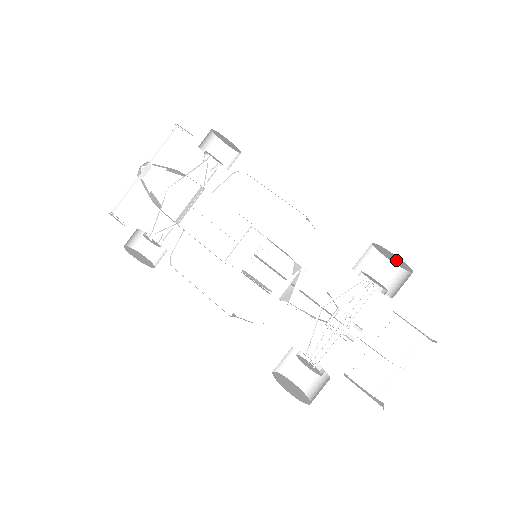
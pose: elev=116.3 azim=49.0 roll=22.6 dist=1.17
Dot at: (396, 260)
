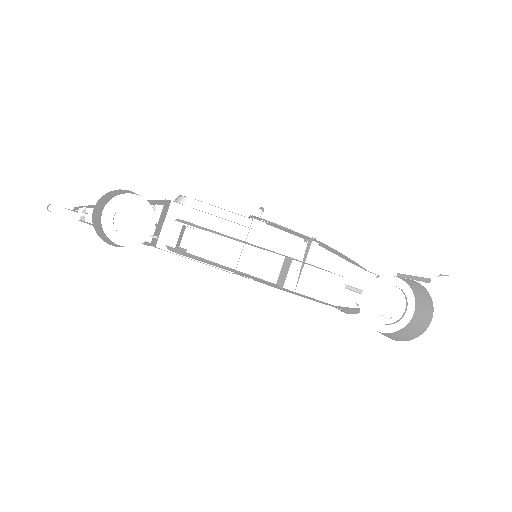
Dot at: occluded
